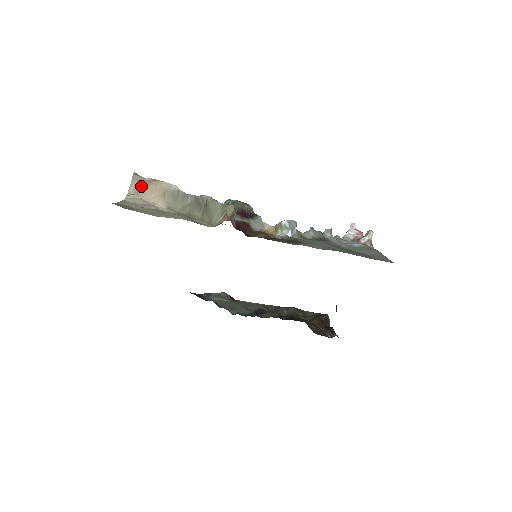
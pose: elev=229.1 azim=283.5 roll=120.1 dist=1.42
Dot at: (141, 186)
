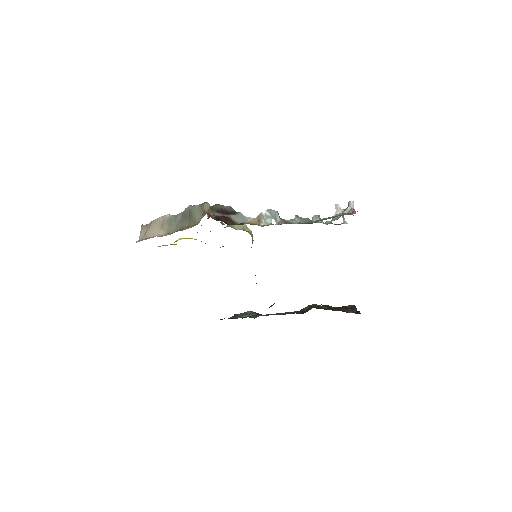
Dot at: (146, 230)
